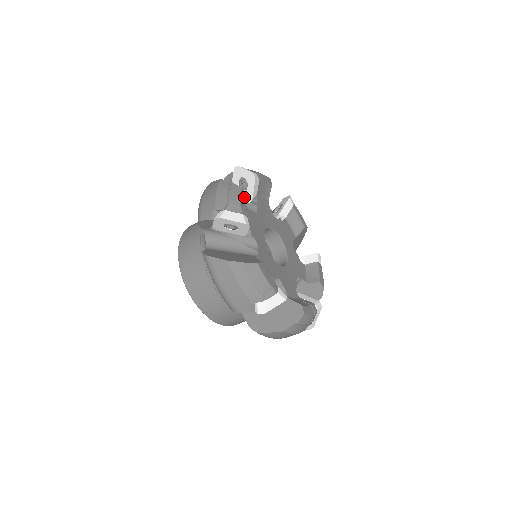
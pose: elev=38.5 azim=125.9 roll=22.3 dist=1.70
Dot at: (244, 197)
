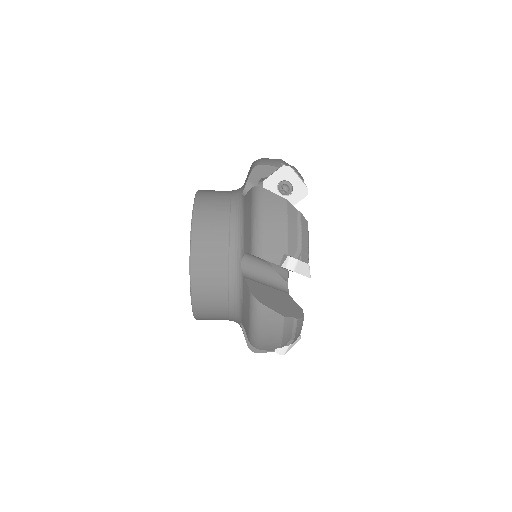
Dot at: occluded
